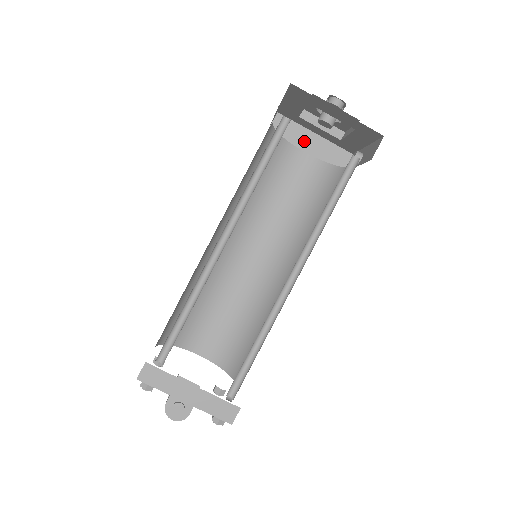
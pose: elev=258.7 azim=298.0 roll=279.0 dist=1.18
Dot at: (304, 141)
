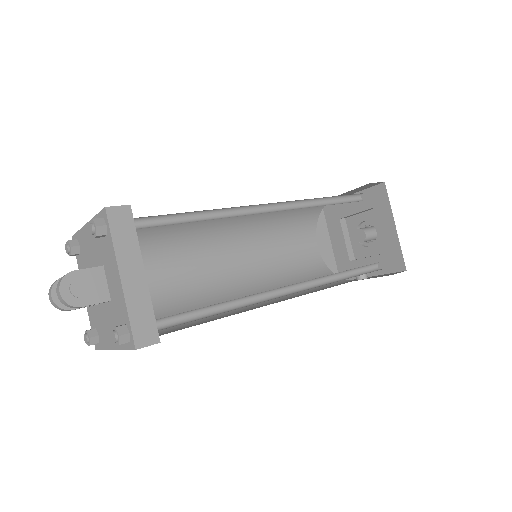
Dot at: (322, 239)
